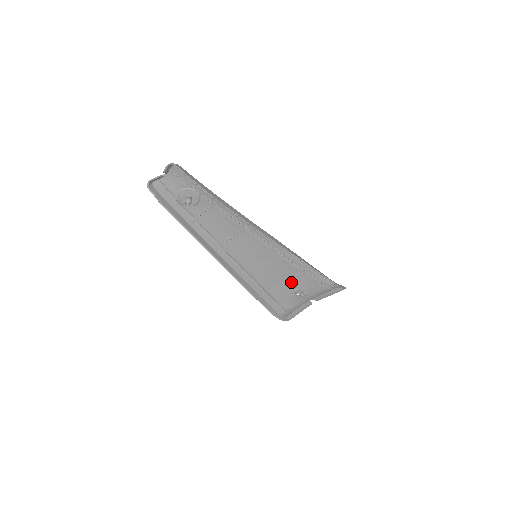
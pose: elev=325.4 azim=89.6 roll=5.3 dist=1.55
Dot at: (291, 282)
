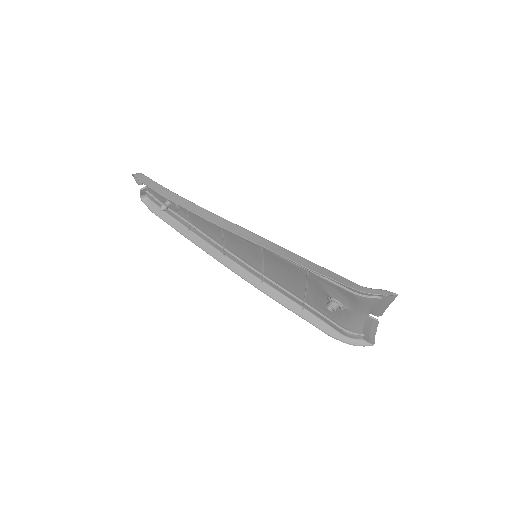
Dot at: (315, 288)
